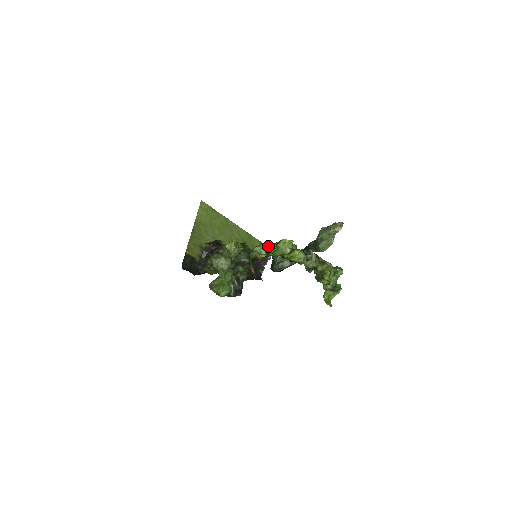
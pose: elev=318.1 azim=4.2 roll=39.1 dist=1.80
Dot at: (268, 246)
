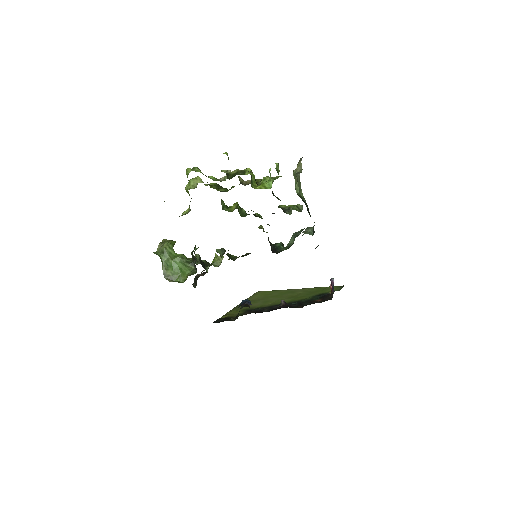
Dot at: occluded
